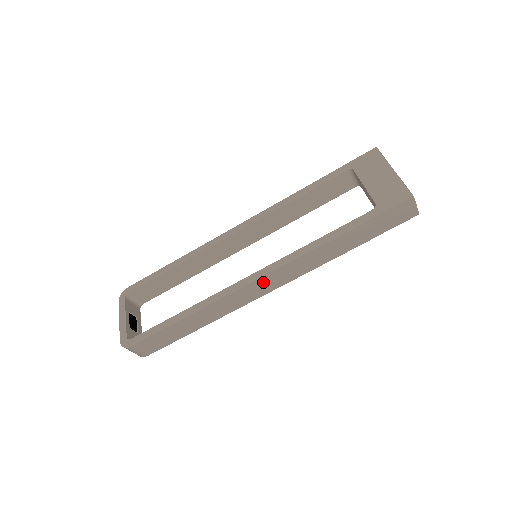
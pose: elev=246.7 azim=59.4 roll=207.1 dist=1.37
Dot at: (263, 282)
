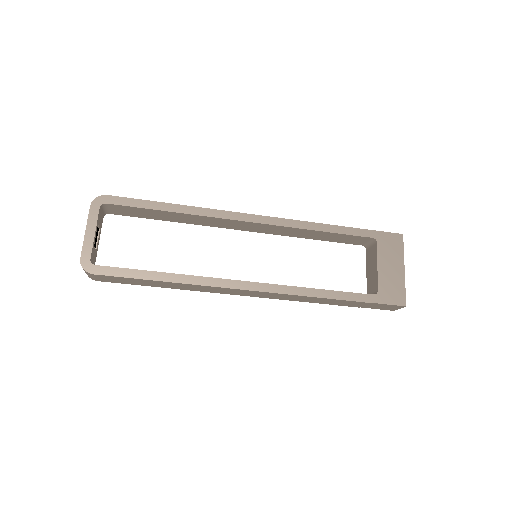
Dot at: (255, 292)
